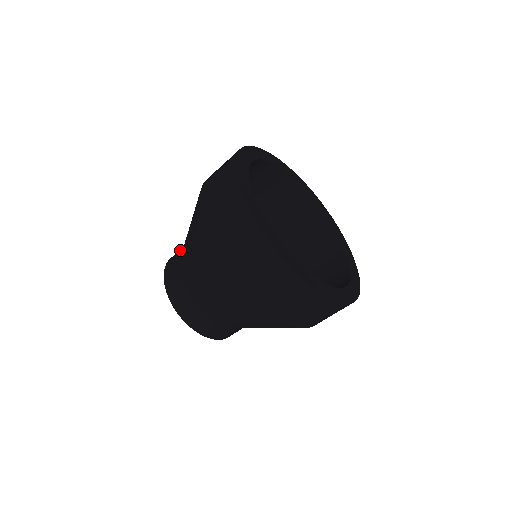
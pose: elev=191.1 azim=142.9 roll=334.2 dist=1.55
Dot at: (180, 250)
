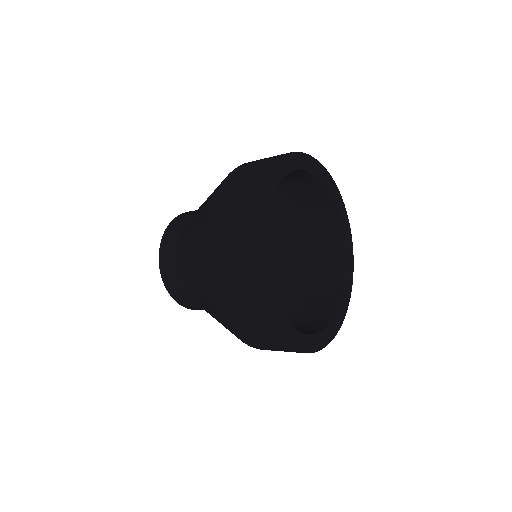
Dot at: (178, 229)
